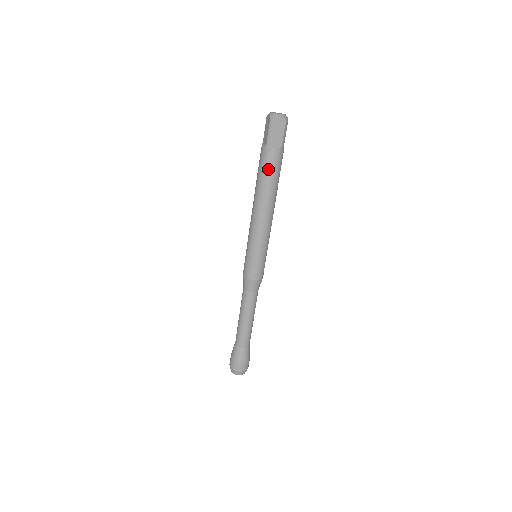
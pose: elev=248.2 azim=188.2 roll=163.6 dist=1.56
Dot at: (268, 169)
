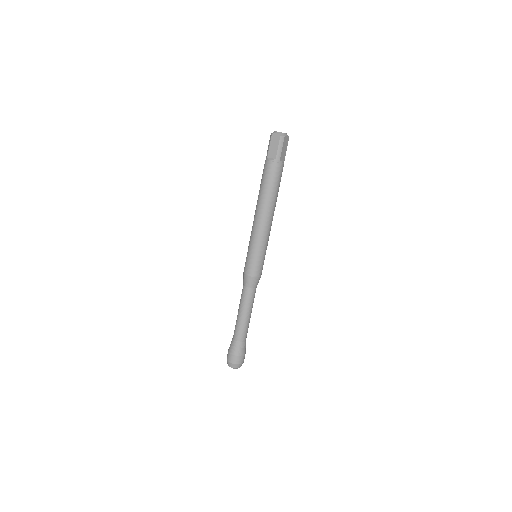
Dot at: (264, 177)
